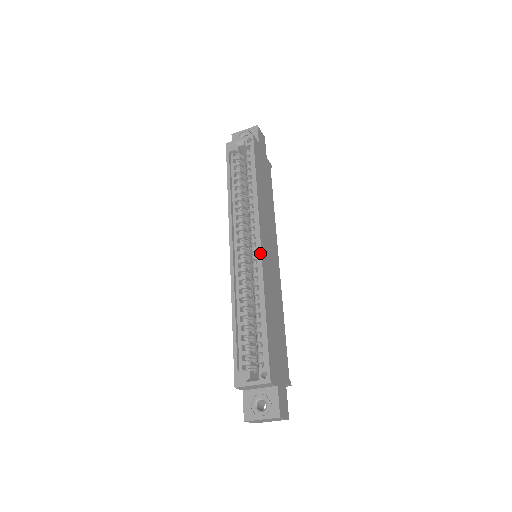
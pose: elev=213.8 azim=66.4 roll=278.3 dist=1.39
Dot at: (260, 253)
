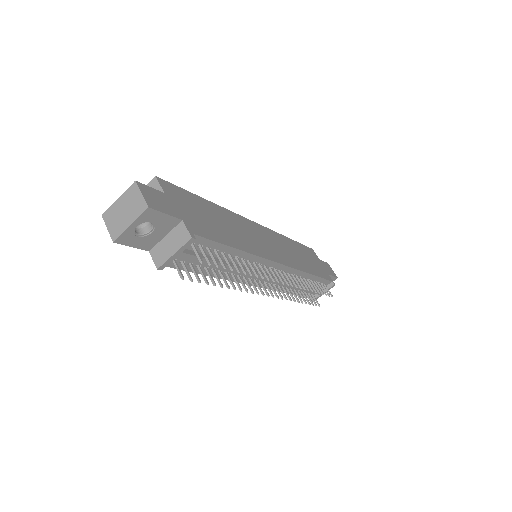
Dot at: (247, 220)
